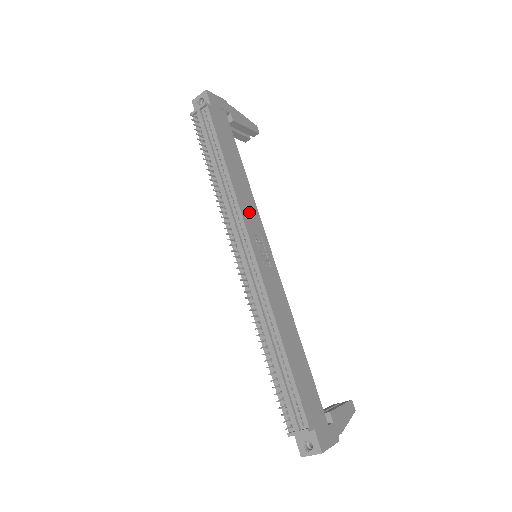
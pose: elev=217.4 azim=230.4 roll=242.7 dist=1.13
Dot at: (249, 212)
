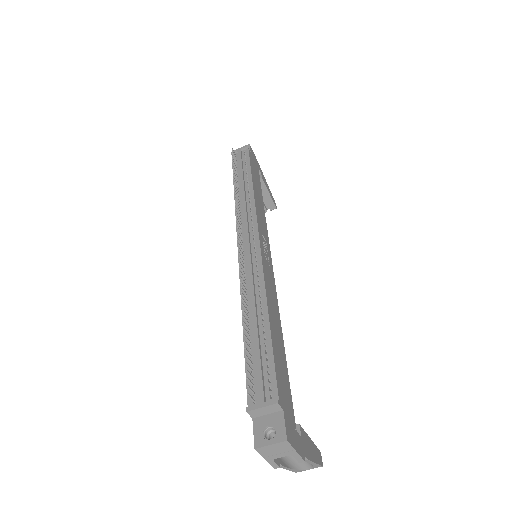
Dot at: (261, 220)
